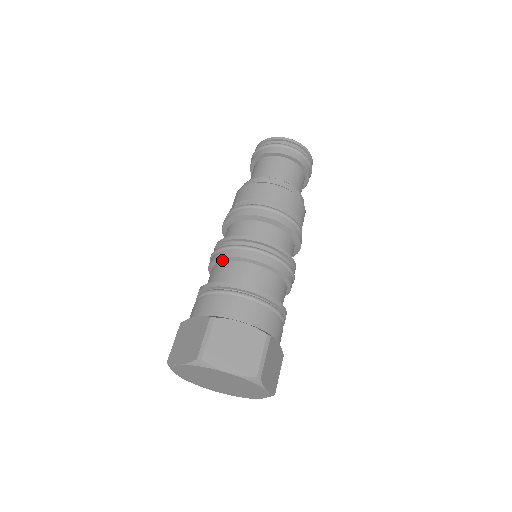
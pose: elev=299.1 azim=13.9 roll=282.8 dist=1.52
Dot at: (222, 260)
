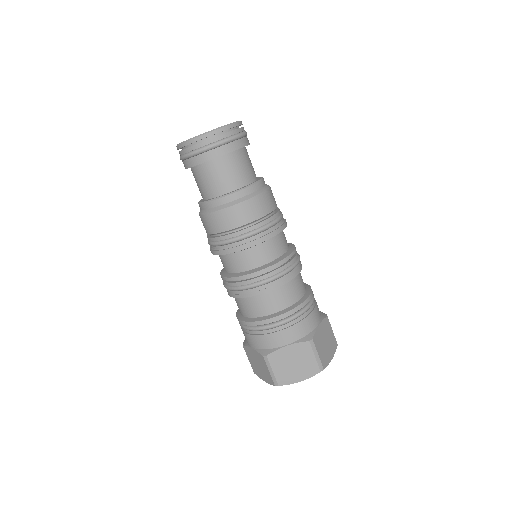
Dot at: occluded
